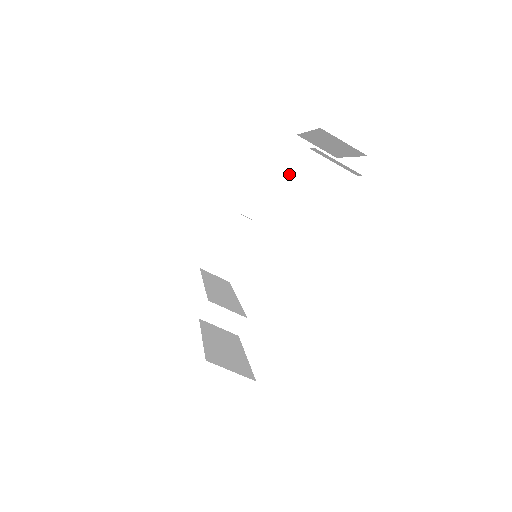
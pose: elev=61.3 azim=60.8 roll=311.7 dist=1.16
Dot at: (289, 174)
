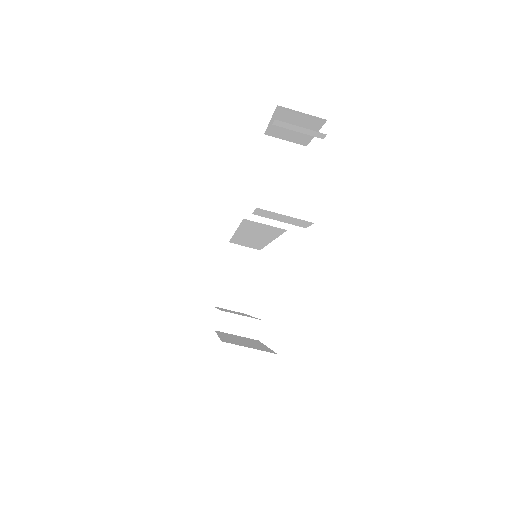
Dot at: (266, 170)
